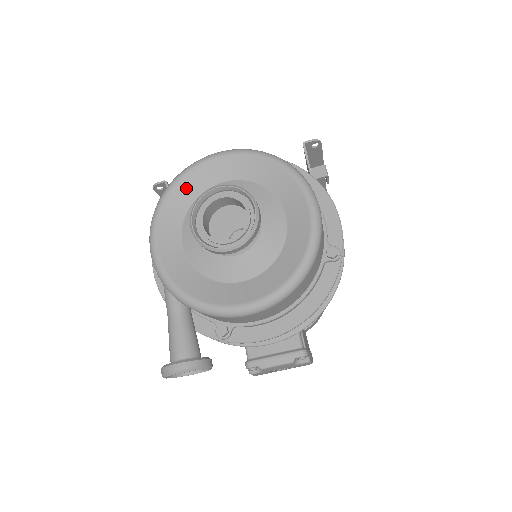
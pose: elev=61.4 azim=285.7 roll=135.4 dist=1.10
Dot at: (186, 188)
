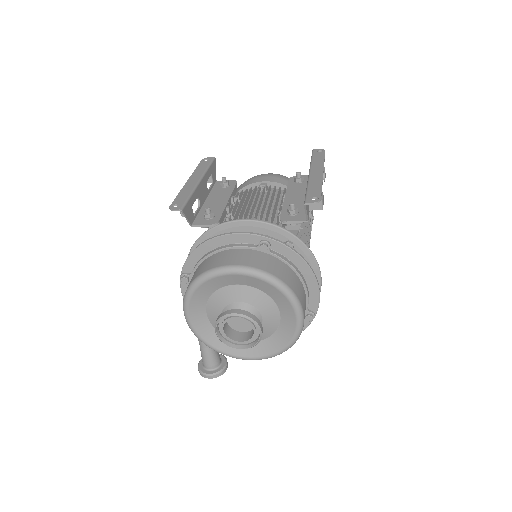
Dot at: (208, 286)
